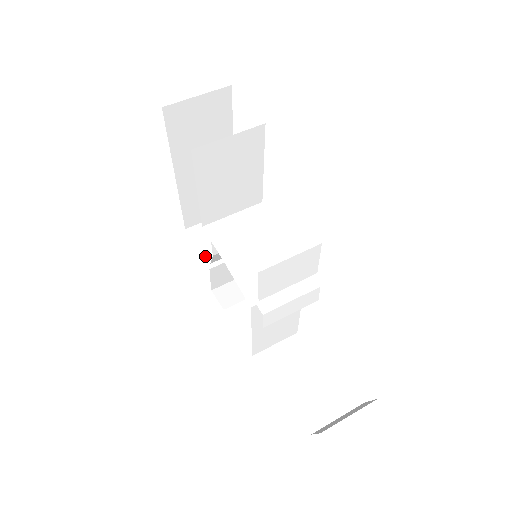
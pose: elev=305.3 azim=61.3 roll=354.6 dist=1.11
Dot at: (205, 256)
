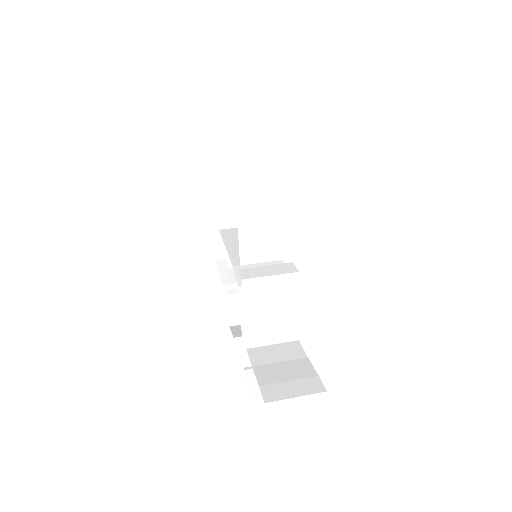
Dot at: (225, 279)
